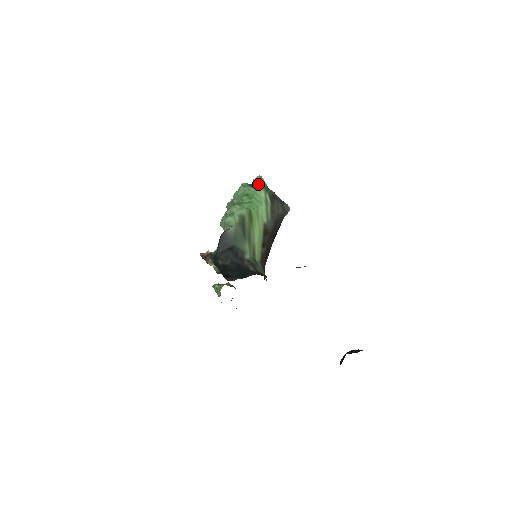
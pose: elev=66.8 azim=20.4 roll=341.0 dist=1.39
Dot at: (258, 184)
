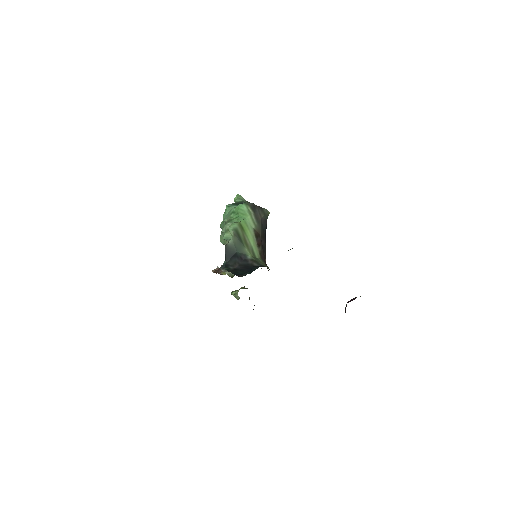
Dot at: (239, 201)
